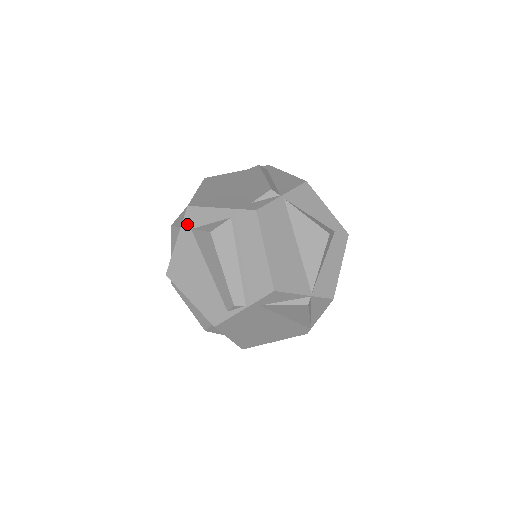
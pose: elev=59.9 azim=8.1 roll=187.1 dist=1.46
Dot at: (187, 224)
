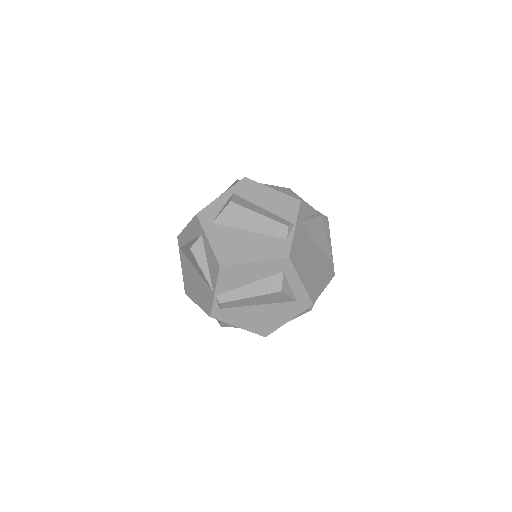
Dot at: (206, 223)
